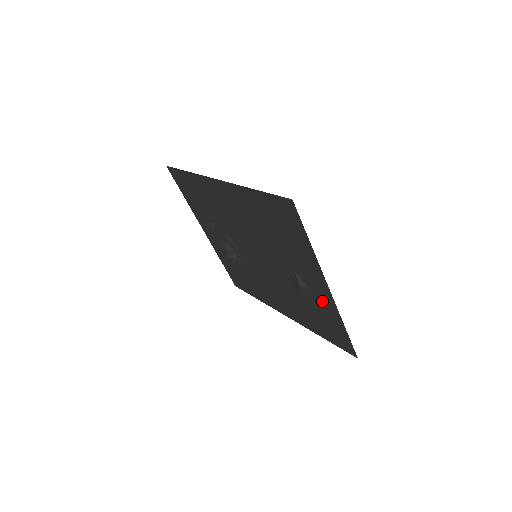
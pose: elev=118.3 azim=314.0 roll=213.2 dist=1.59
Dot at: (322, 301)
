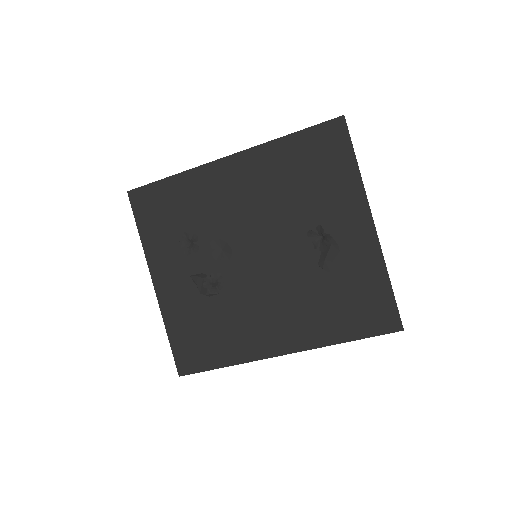
Dot at: (359, 255)
